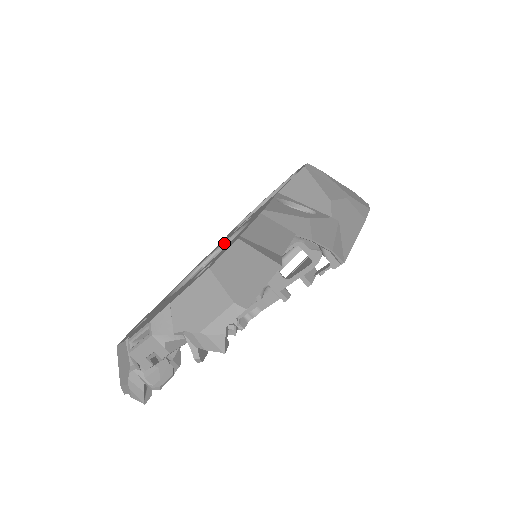
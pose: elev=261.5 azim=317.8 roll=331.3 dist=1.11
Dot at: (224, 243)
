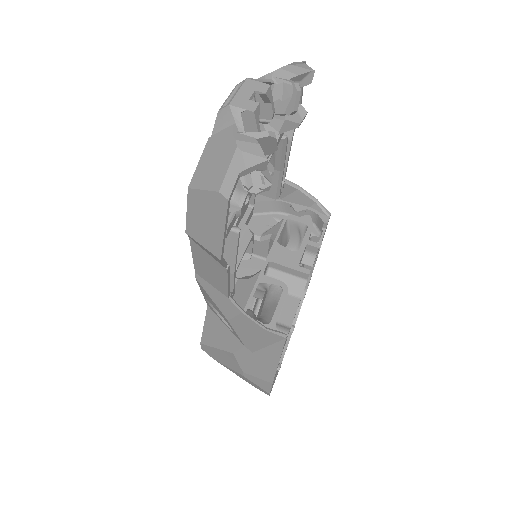
Dot at: occluded
